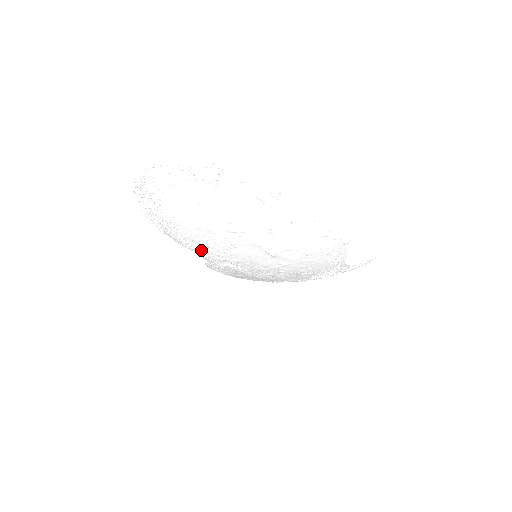
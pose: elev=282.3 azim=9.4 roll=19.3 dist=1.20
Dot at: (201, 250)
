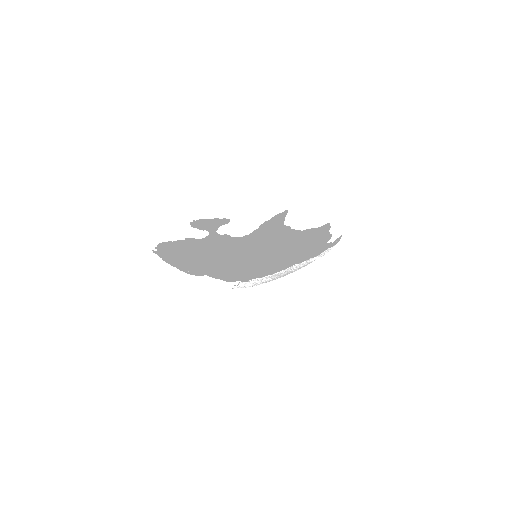
Dot at: occluded
